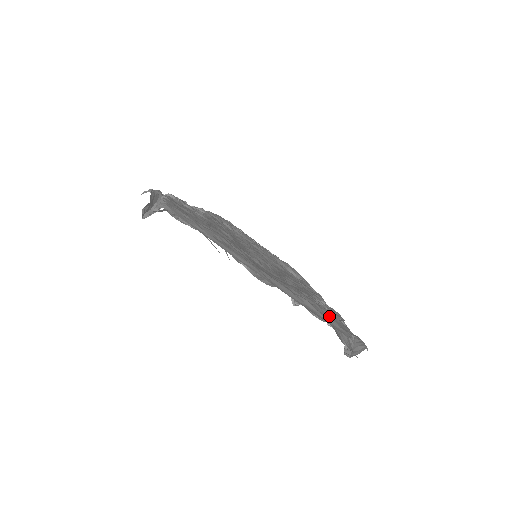
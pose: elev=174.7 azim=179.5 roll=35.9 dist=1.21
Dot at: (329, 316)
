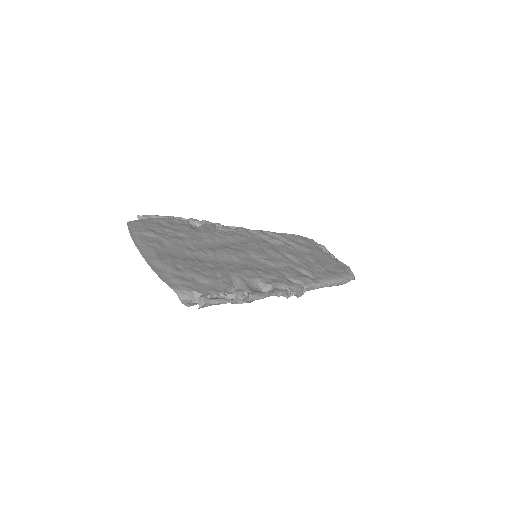
Dot at: (191, 280)
